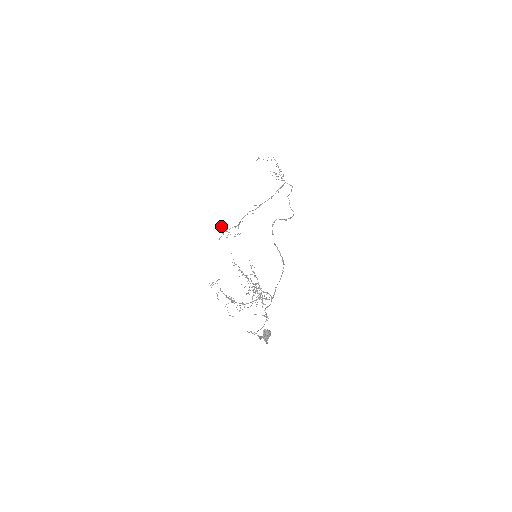
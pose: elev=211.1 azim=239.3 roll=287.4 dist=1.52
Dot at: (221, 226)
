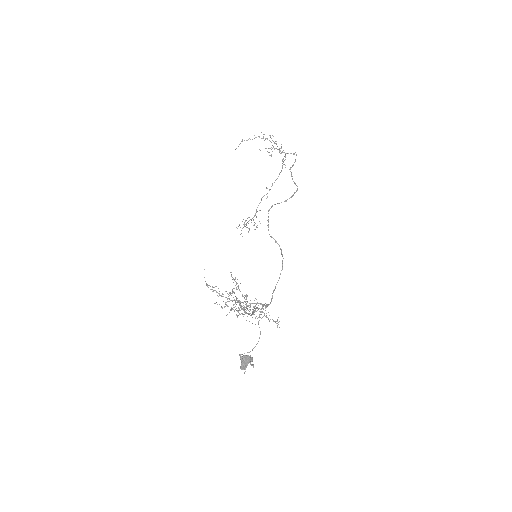
Dot at: (242, 221)
